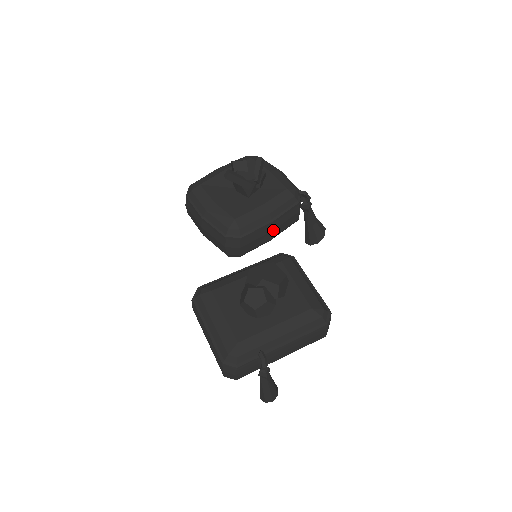
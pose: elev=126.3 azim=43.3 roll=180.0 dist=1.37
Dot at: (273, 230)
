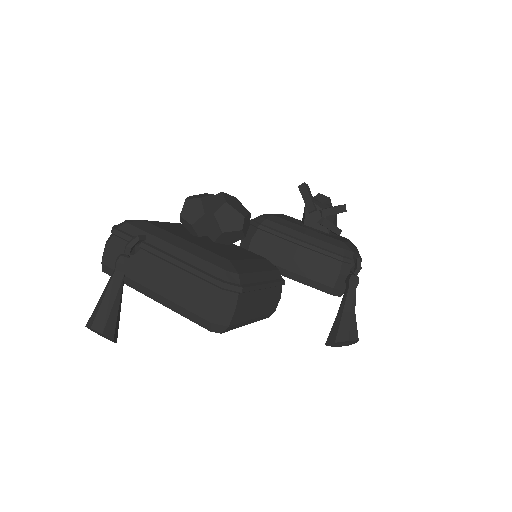
Dot at: (295, 257)
